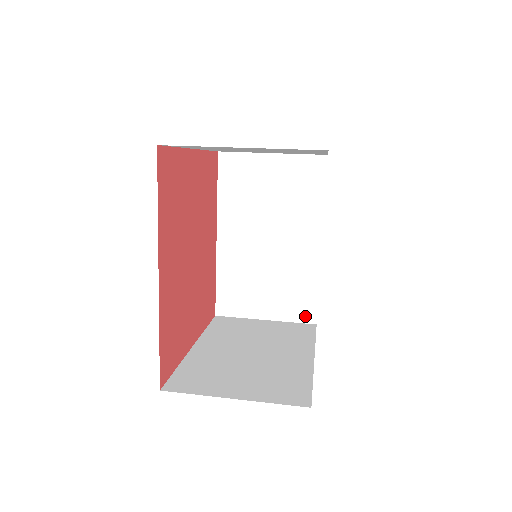
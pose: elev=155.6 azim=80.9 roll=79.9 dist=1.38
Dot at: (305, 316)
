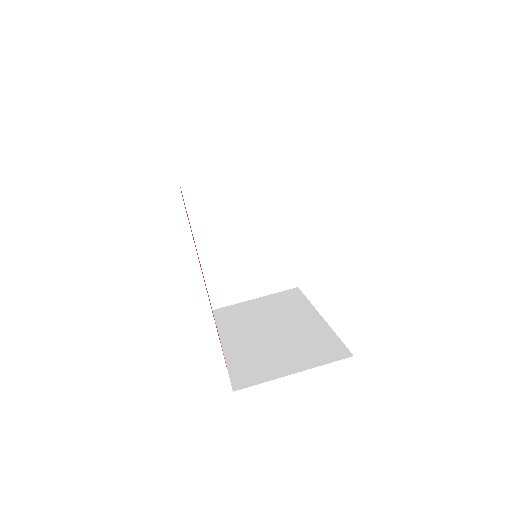
Dot at: occluded
